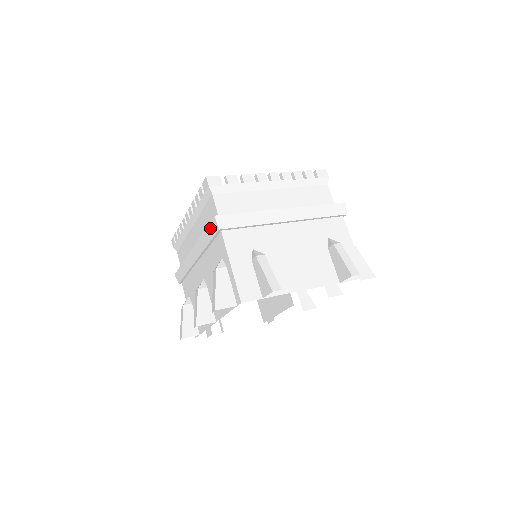
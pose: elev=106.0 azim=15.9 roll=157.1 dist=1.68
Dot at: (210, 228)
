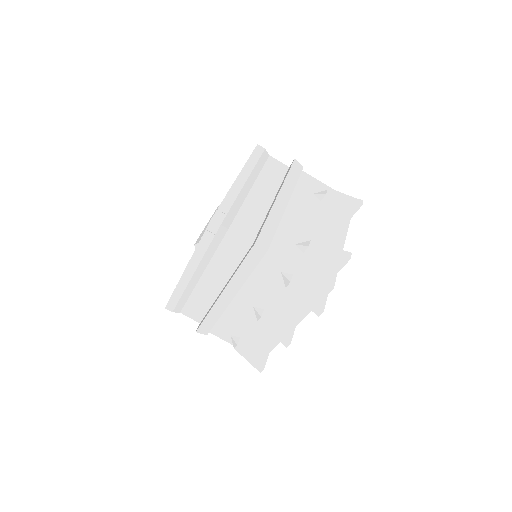
Dot at: (251, 258)
